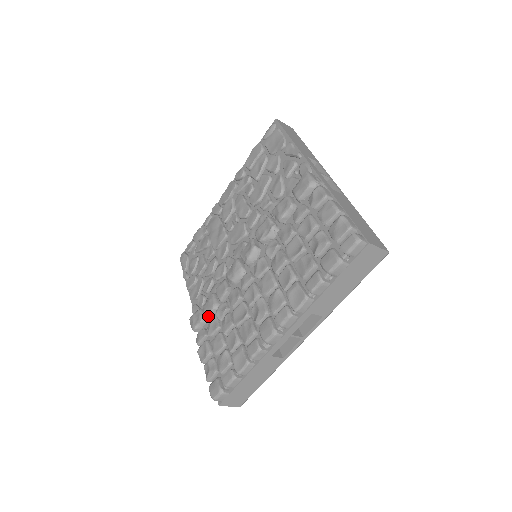
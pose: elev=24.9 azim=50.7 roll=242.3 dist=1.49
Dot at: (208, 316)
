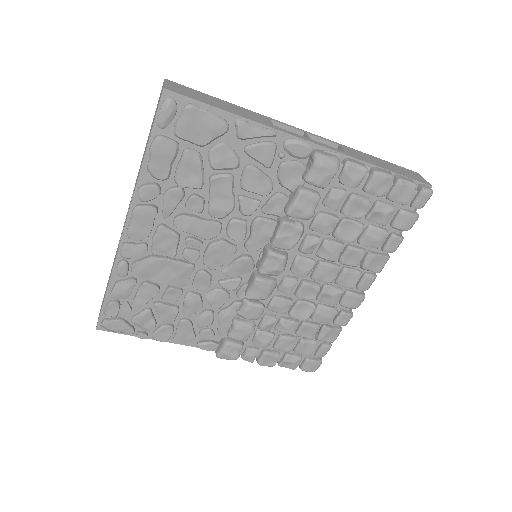
Dot at: (248, 339)
